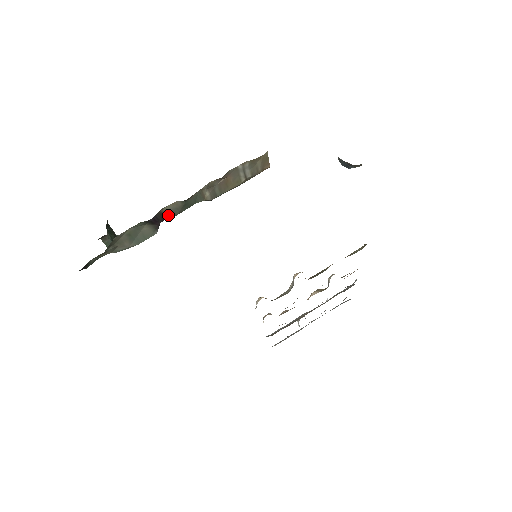
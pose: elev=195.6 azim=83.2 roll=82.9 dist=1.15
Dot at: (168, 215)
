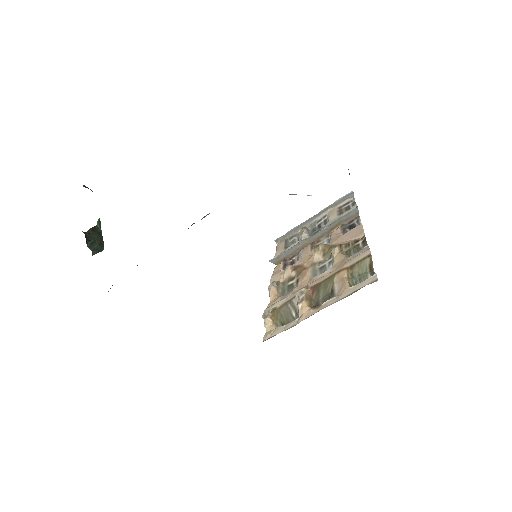
Dot at: occluded
